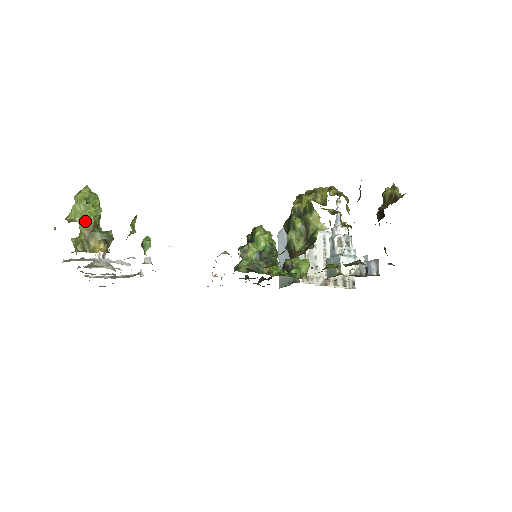
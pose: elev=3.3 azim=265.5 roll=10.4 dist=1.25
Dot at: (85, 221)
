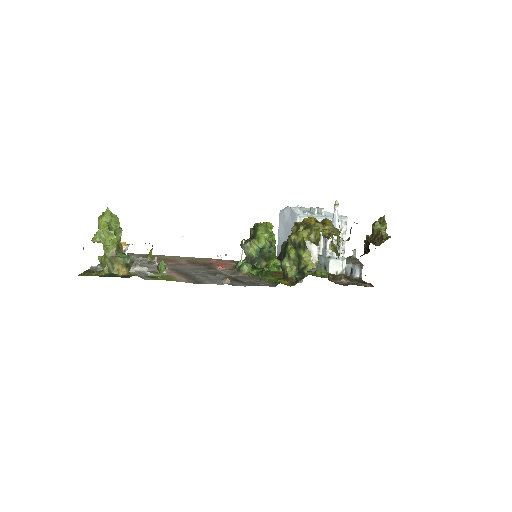
Dot at: (109, 247)
